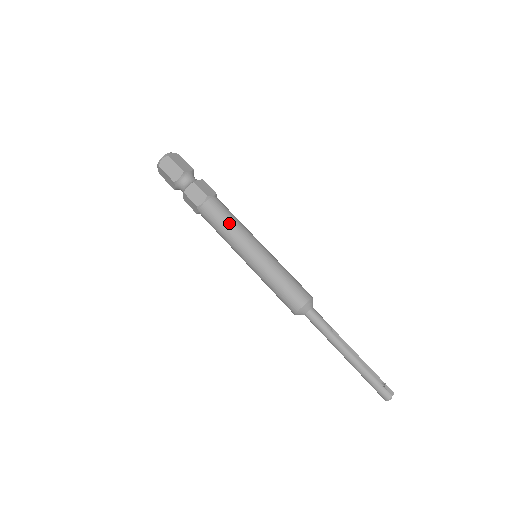
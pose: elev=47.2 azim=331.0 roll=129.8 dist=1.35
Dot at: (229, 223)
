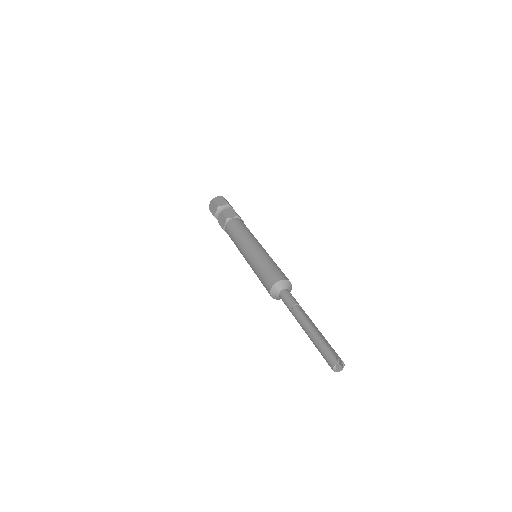
Dot at: (236, 234)
